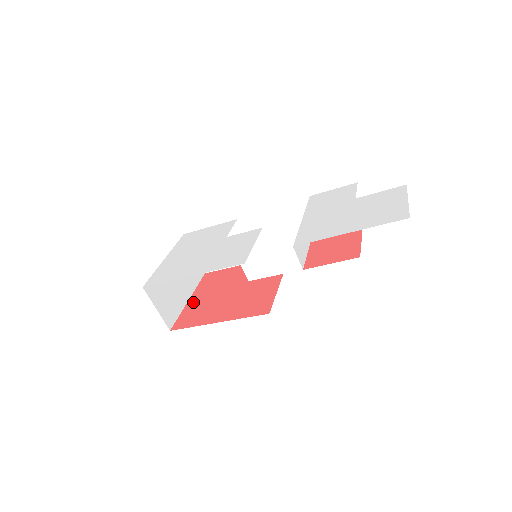
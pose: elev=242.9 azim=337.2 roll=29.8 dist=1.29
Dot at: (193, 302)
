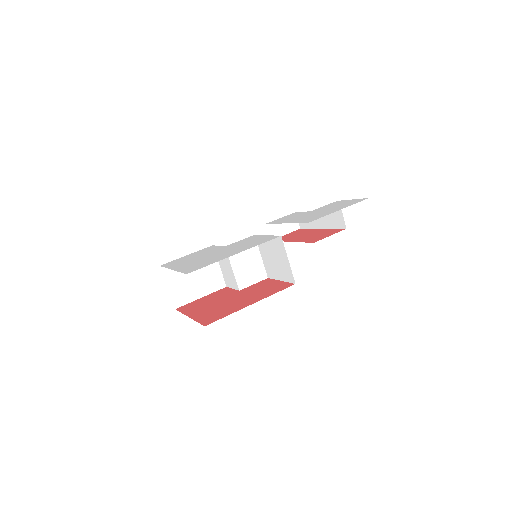
Dot at: (198, 314)
